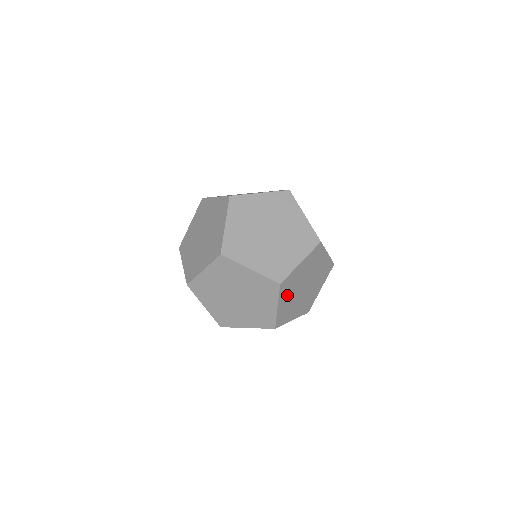
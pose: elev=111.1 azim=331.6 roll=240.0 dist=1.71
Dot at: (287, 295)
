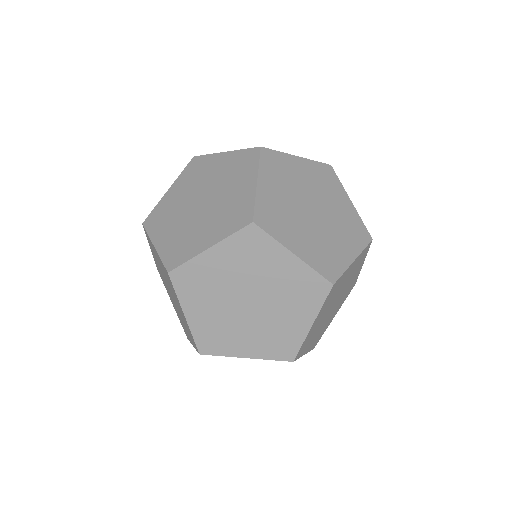
Dot at: (311, 339)
